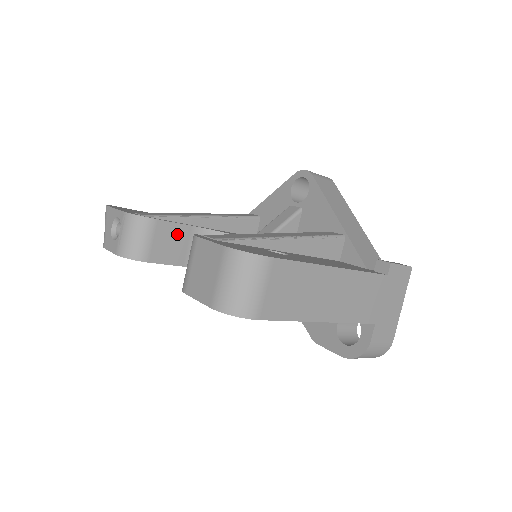
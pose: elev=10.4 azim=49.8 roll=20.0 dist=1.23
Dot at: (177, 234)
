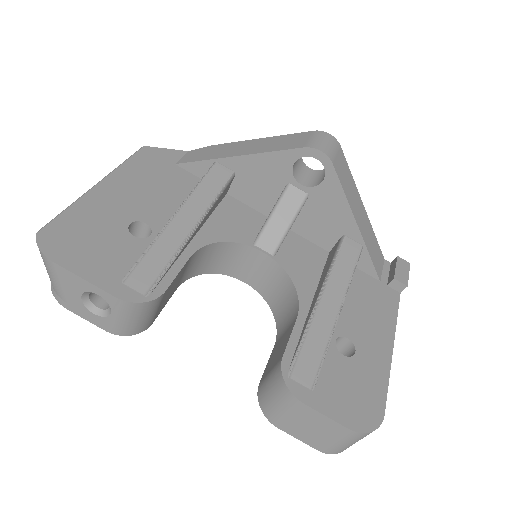
Dot at: (177, 278)
